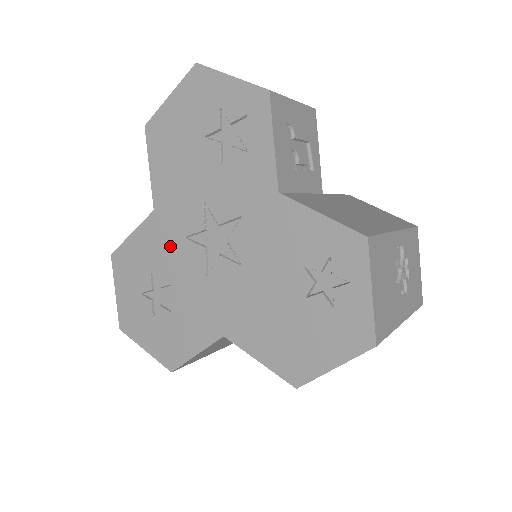
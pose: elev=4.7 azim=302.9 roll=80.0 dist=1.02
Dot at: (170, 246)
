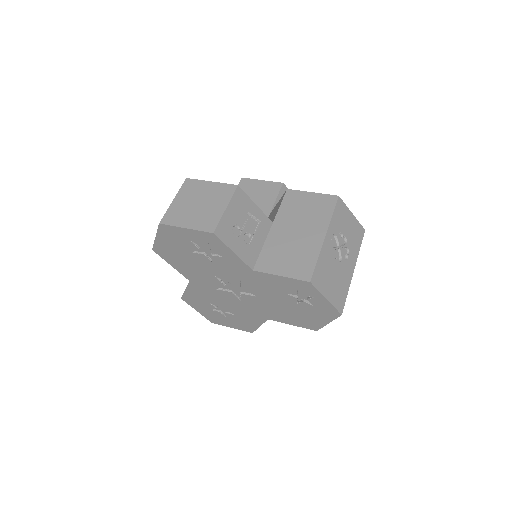
Dot at: (211, 293)
